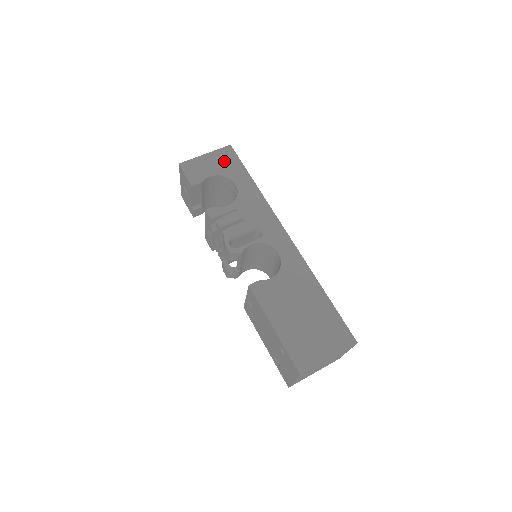
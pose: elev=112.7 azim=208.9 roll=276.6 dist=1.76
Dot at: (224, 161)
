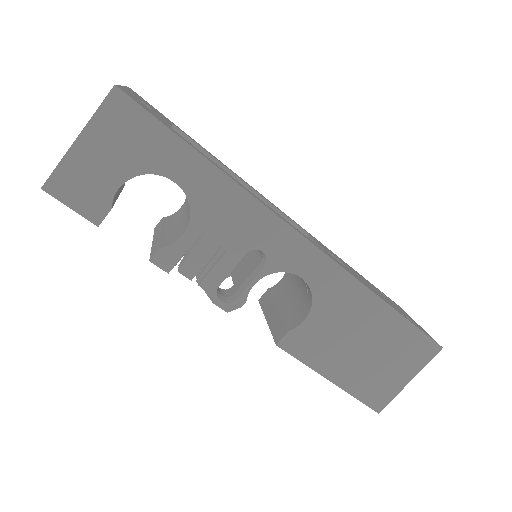
Dot at: (125, 137)
